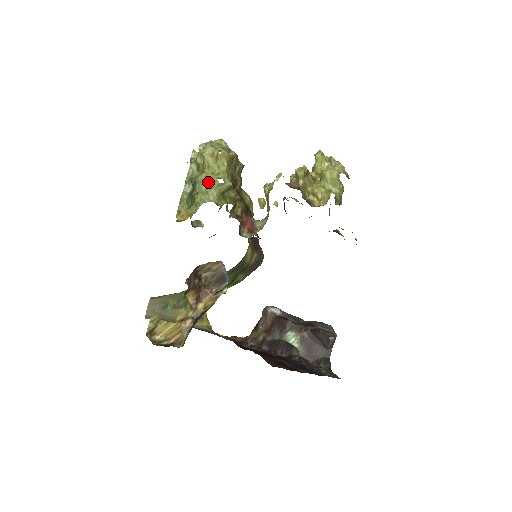
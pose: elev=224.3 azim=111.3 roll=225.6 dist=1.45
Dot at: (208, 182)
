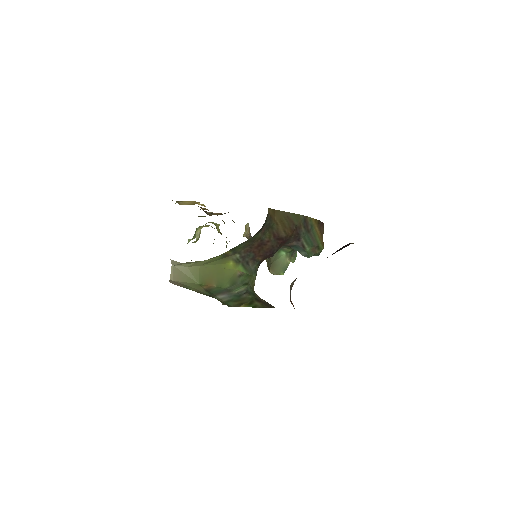
Dot at: occluded
